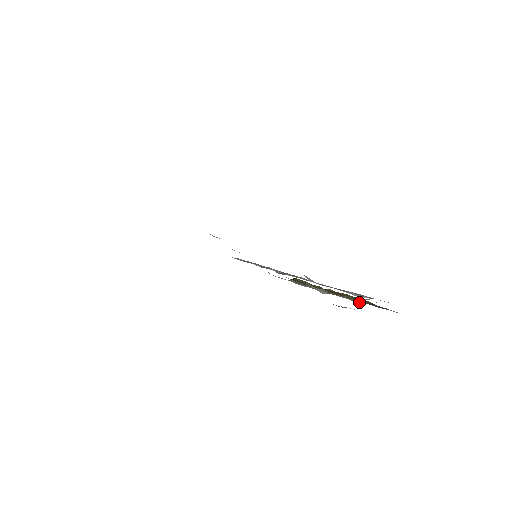
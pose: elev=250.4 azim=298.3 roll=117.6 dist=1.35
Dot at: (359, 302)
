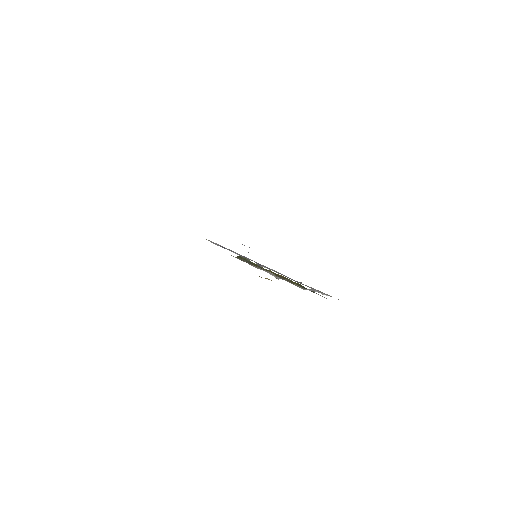
Dot at: (301, 288)
